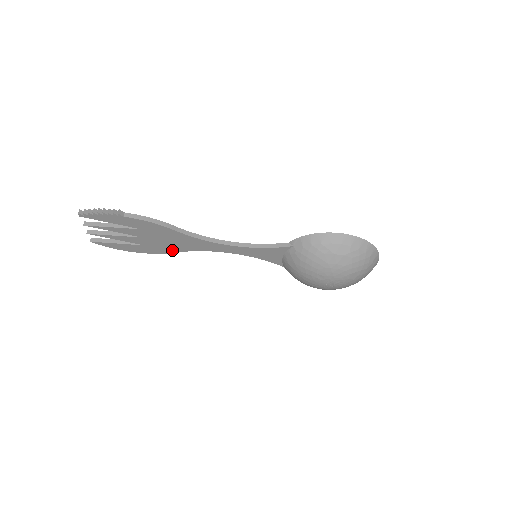
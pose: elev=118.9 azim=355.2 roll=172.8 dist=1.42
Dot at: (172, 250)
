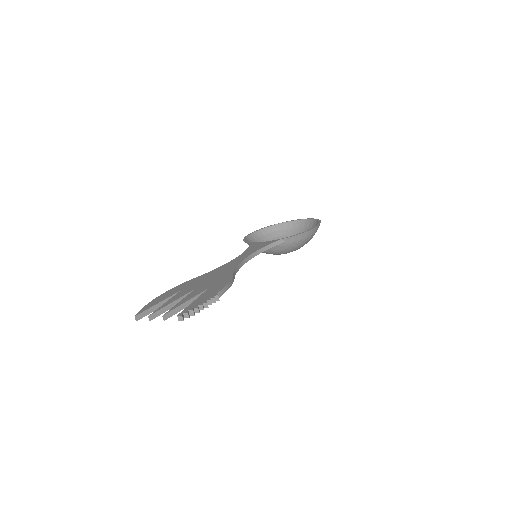
Dot at: occluded
